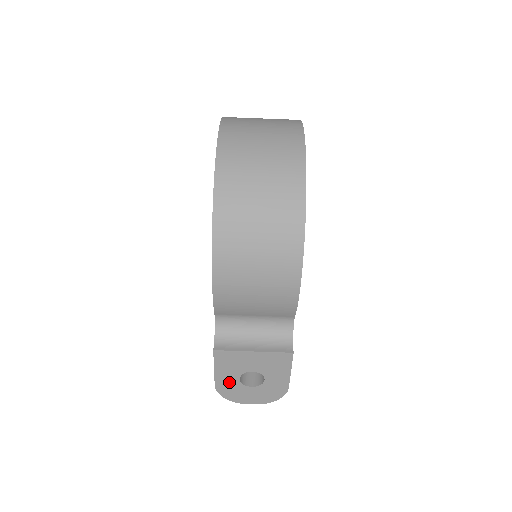
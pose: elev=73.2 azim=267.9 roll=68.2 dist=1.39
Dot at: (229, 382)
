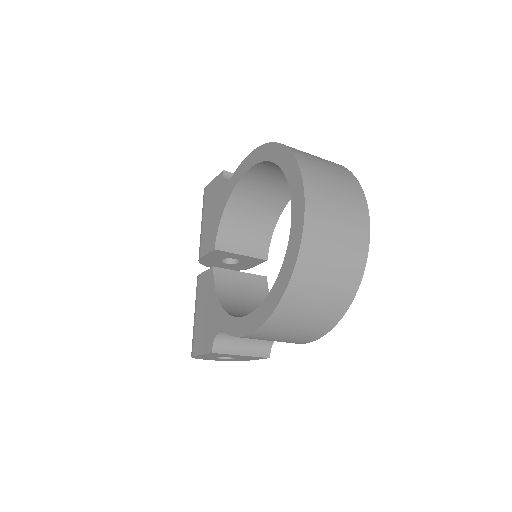
Dot at: occluded
